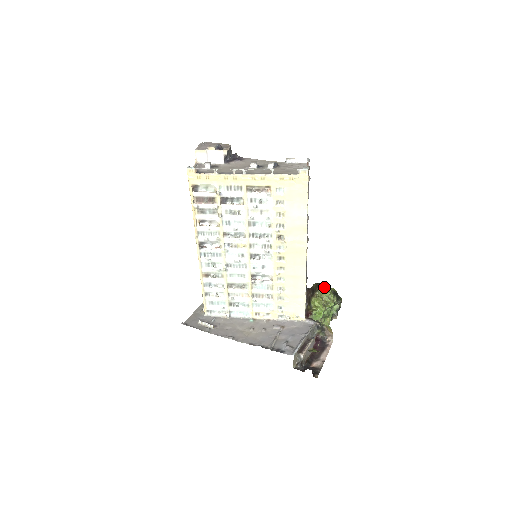
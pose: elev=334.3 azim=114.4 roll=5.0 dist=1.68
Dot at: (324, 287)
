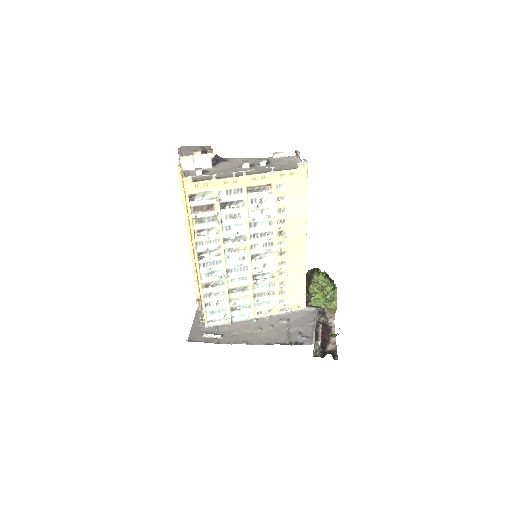
Dot at: (317, 273)
